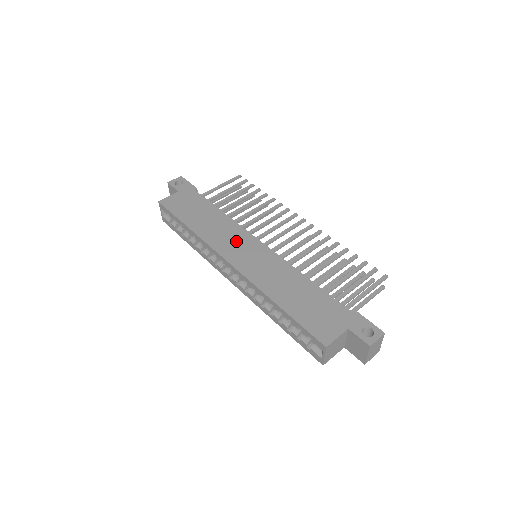
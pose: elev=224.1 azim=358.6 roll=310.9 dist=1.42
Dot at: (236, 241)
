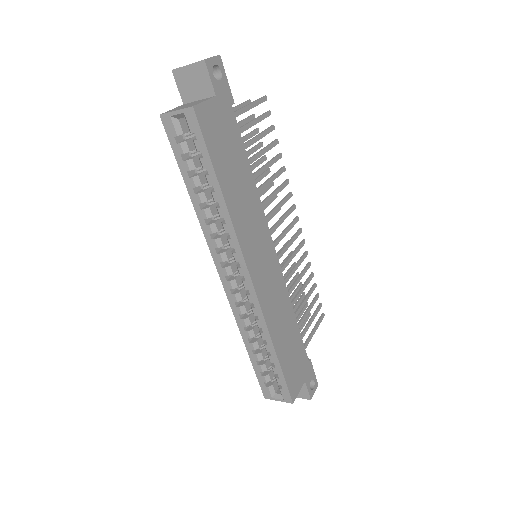
Dot at: (259, 241)
